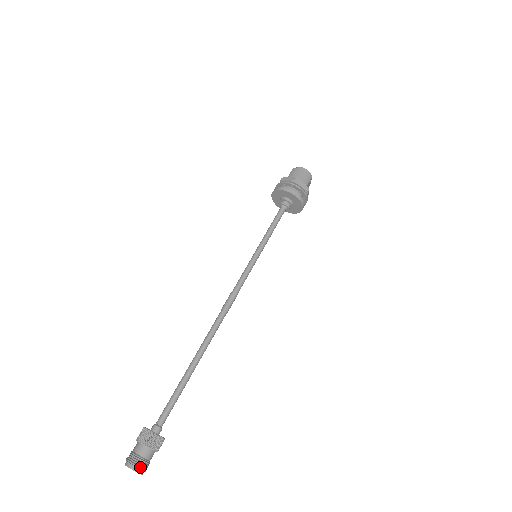
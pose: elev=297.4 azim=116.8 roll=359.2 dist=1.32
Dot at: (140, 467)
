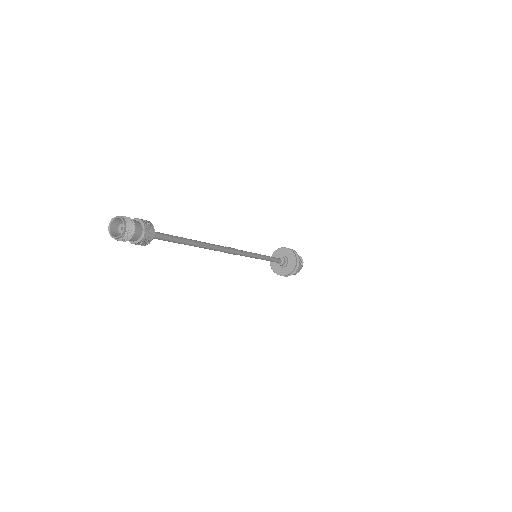
Dot at: (129, 222)
